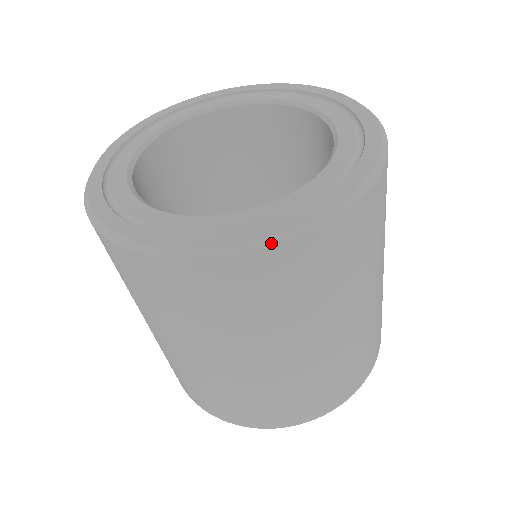
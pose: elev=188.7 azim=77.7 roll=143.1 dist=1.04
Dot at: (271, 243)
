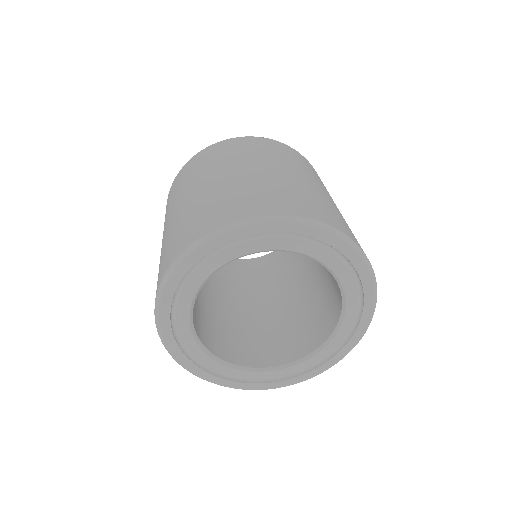
Dot at: (224, 141)
